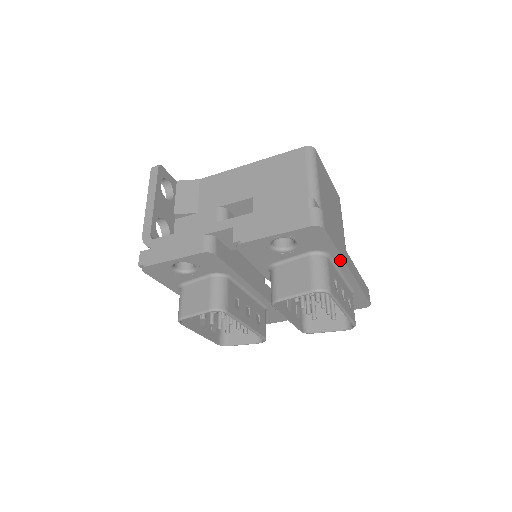
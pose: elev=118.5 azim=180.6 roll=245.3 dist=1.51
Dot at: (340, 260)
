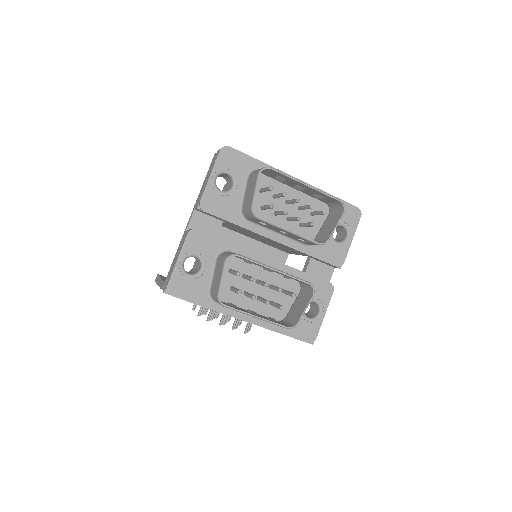
Dot at: occluded
